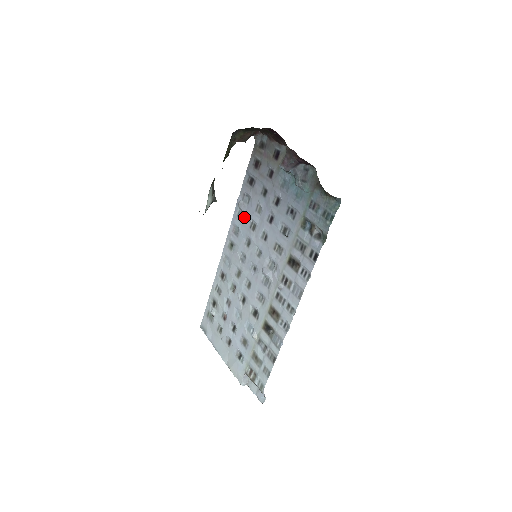
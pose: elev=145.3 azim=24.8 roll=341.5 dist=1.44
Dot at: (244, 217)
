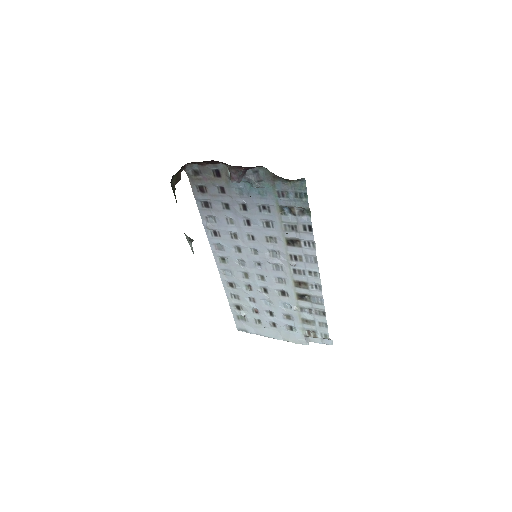
Dot at: (220, 234)
